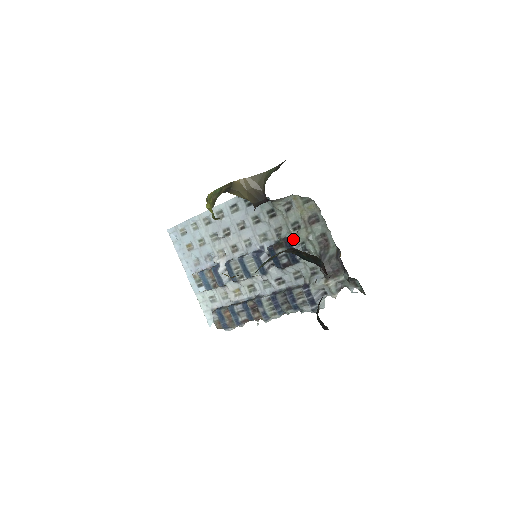
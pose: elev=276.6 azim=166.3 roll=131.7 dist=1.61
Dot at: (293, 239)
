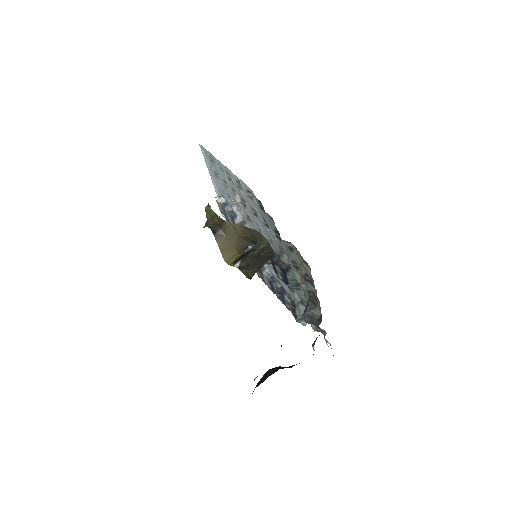
Dot at: (288, 274)
